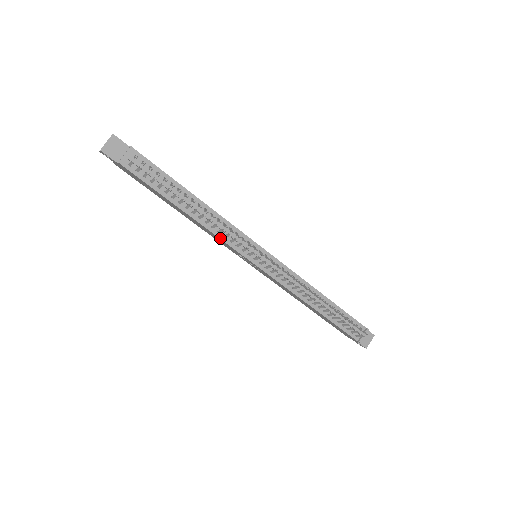
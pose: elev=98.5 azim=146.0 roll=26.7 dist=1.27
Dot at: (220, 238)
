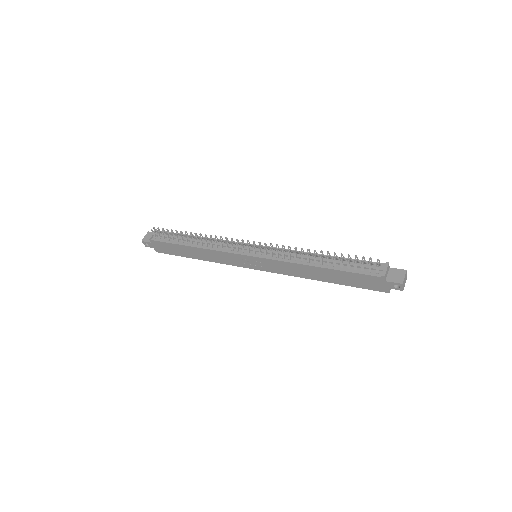
Dot at: (219, 251)
